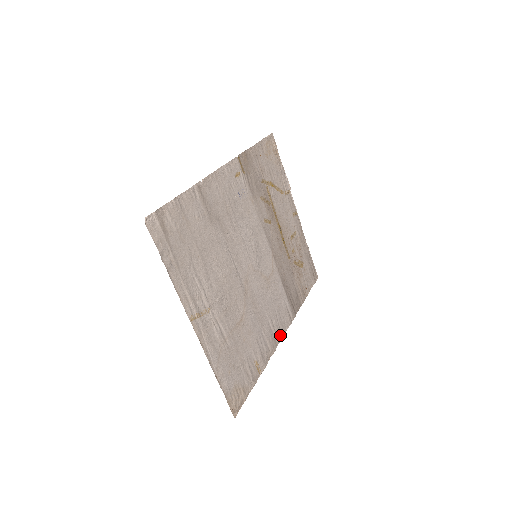
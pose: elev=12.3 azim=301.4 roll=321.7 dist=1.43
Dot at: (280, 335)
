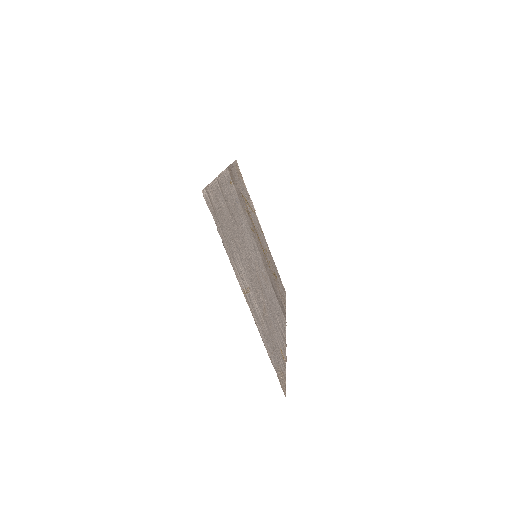
Dot at: (284, 333)
